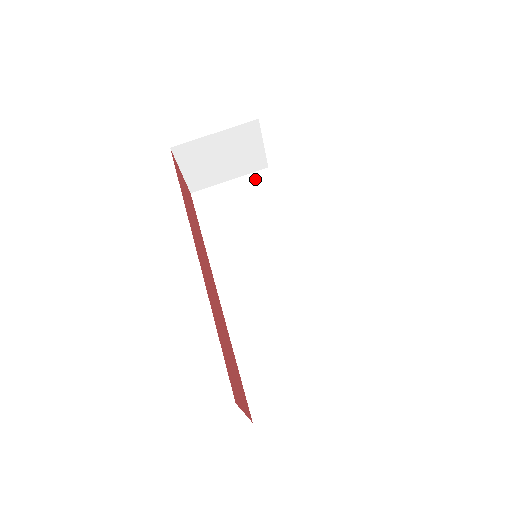
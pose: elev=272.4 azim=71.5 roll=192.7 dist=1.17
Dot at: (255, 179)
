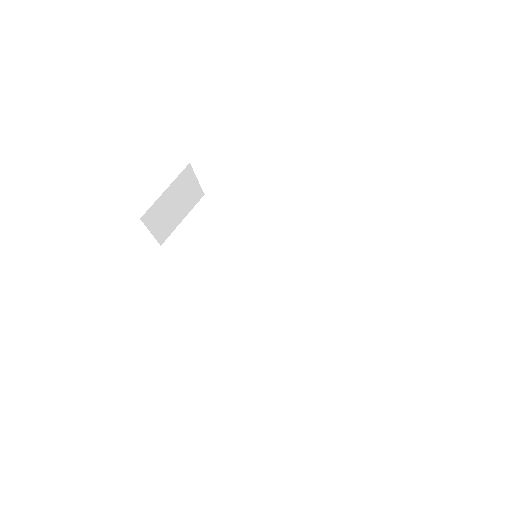
Dot at: (202, 208)
